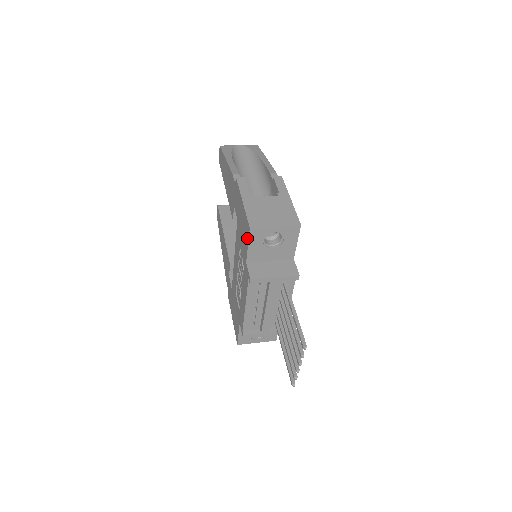
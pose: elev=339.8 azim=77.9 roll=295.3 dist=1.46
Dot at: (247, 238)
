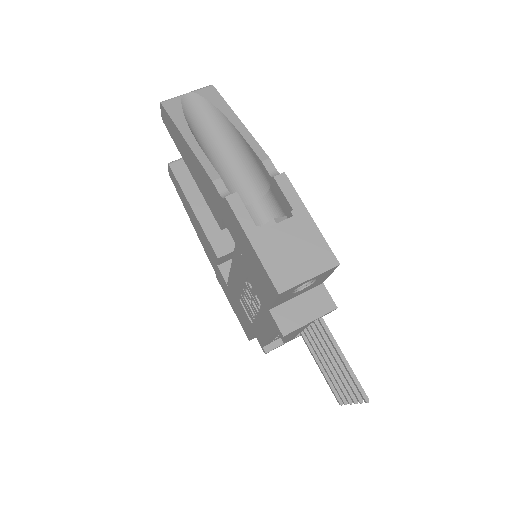
Dot at: (271, 295)
